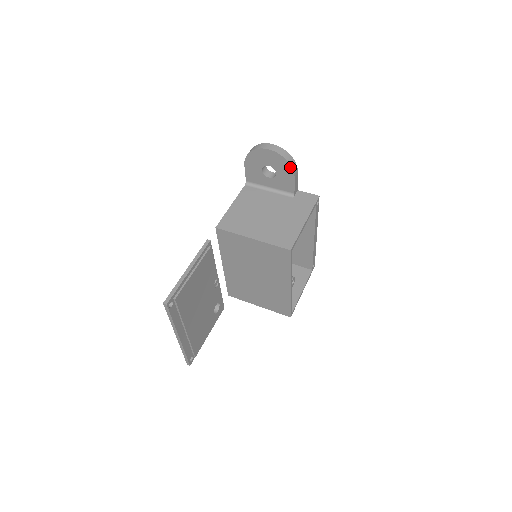
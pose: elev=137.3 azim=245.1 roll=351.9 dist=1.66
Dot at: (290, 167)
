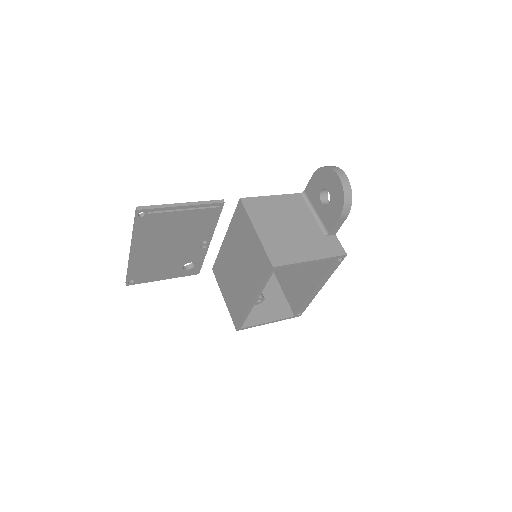
Dot at: (342, 206)
